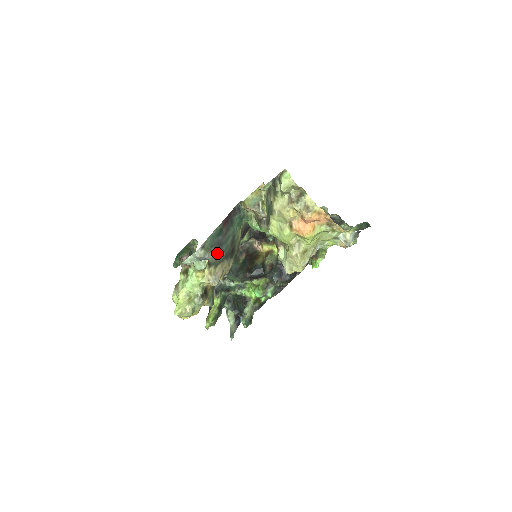
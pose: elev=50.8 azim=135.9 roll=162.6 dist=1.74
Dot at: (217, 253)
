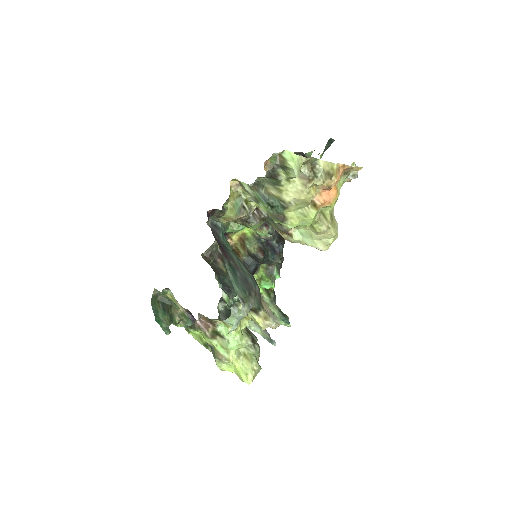
Dot at: (253, 293)
